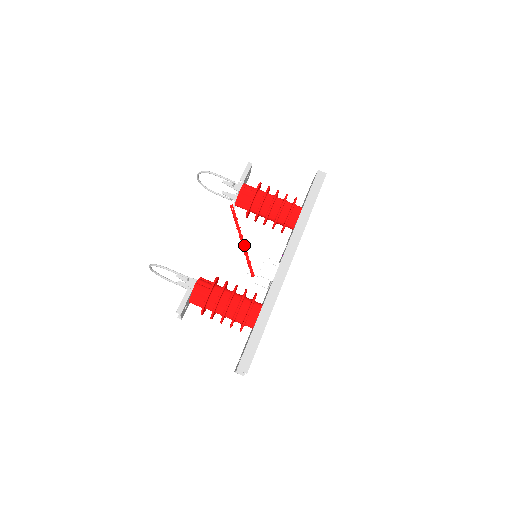
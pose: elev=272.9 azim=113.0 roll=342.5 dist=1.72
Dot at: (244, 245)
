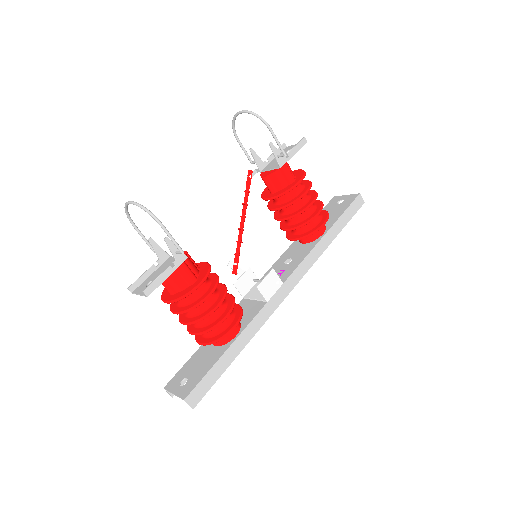
Dot at: (243, 230)
